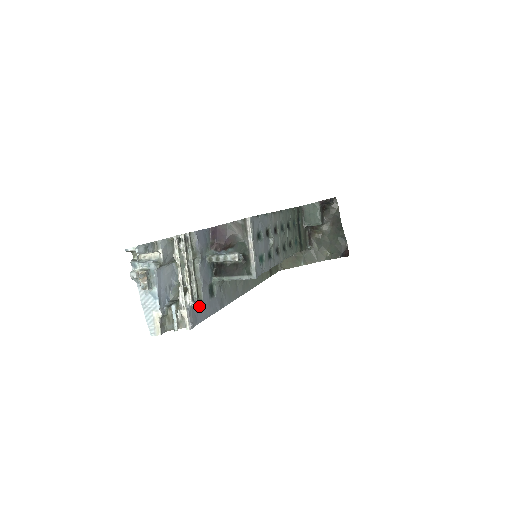
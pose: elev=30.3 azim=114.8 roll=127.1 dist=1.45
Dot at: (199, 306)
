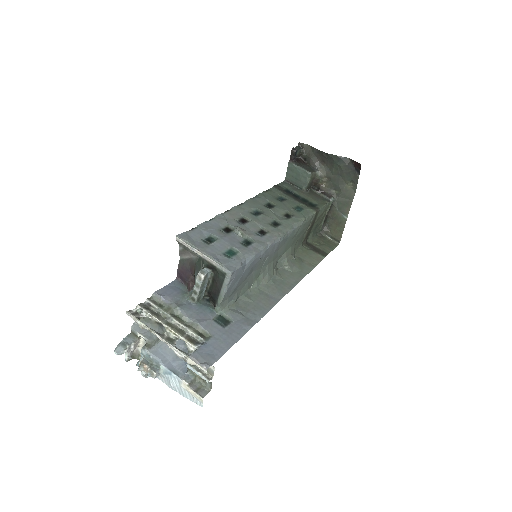
Dot at: (209, 343)
